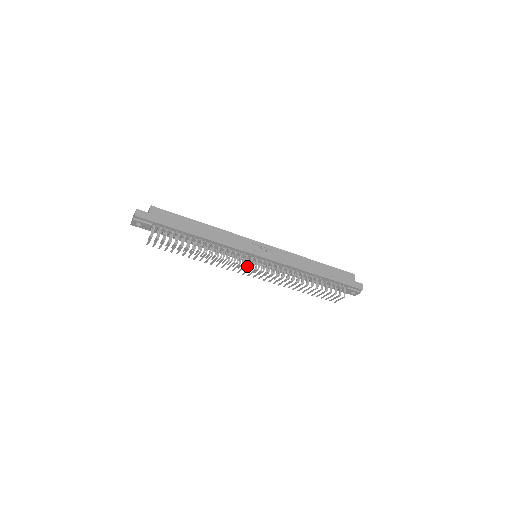
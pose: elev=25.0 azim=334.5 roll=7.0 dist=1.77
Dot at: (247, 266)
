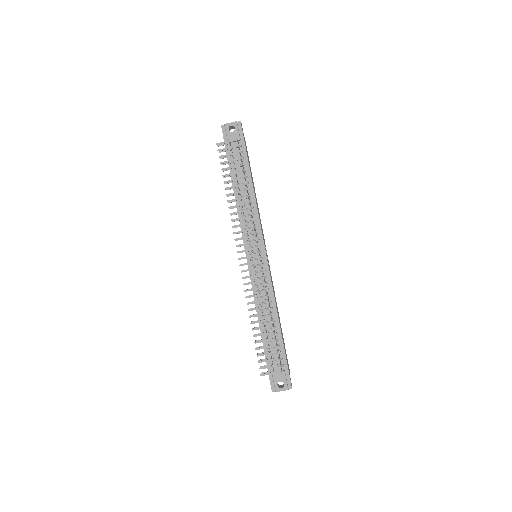
Dot at: occluded
